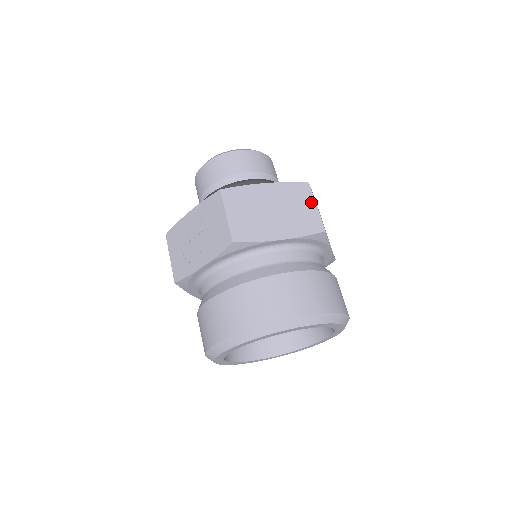
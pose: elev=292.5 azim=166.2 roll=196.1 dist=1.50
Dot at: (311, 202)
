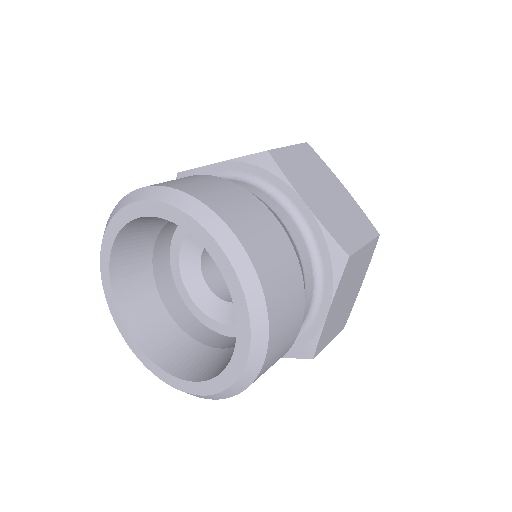
Dot at: (365, 237)
